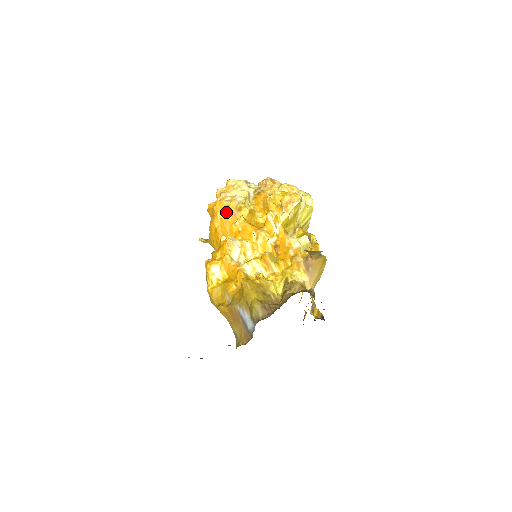
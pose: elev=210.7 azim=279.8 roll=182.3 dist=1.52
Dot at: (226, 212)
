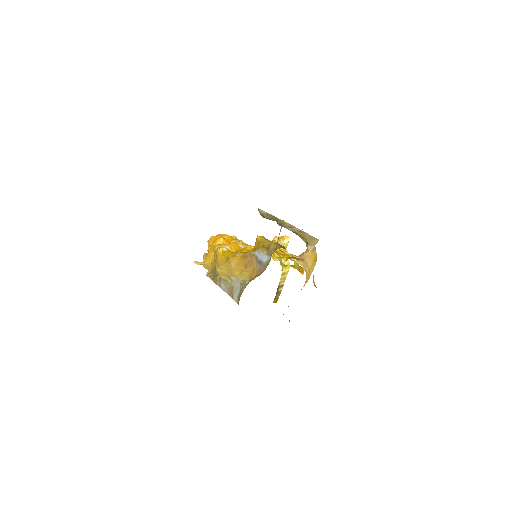
Dot at: (228, 238)
